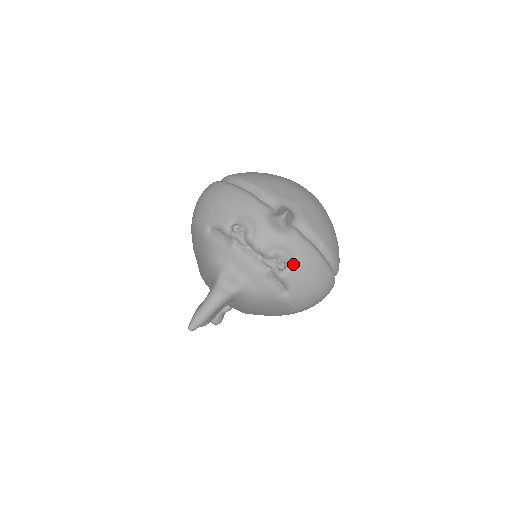
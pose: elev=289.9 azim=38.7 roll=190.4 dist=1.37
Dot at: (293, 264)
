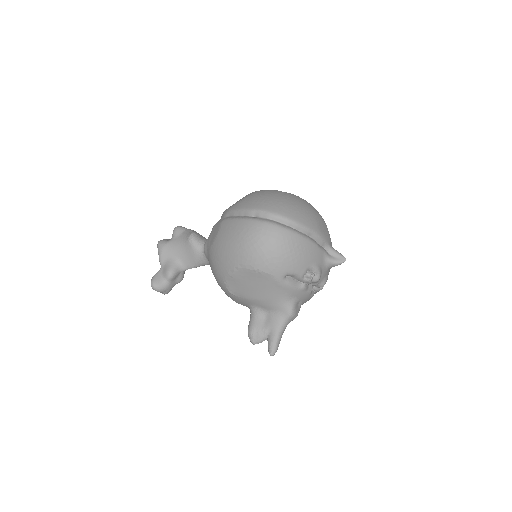
Dot at: occluded
